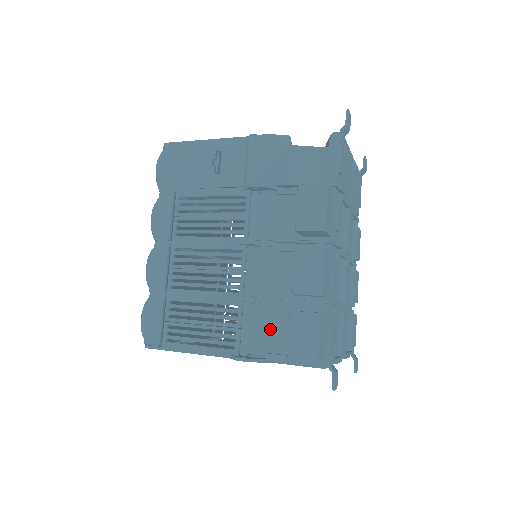
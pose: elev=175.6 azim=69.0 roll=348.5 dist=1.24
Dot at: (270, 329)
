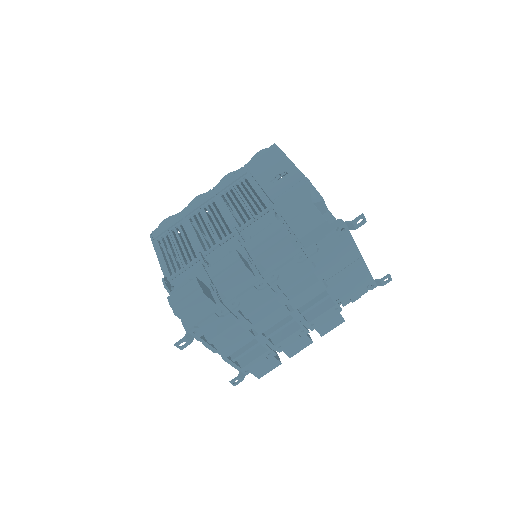
Dot at: occluded
